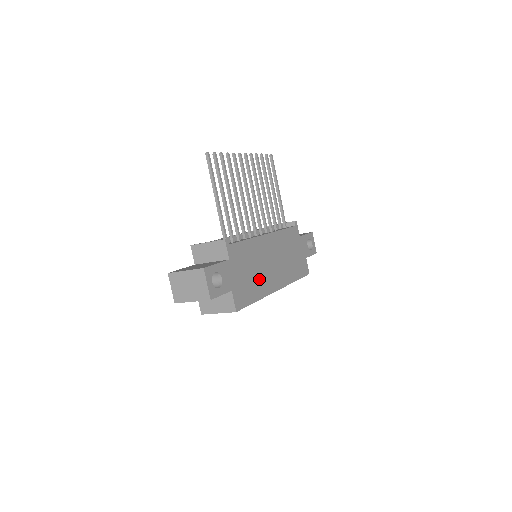
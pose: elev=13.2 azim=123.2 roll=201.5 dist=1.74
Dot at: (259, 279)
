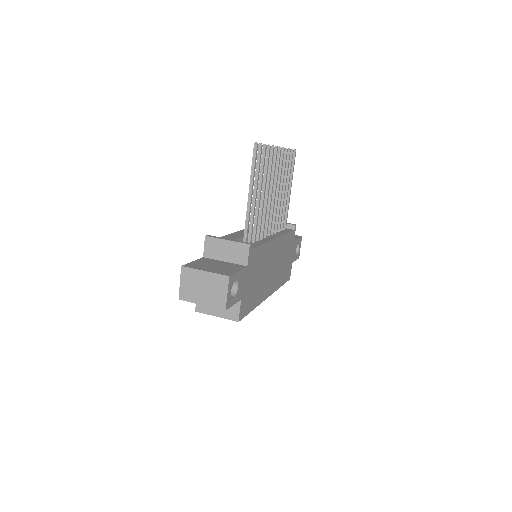
Dot at: (260, 286)
